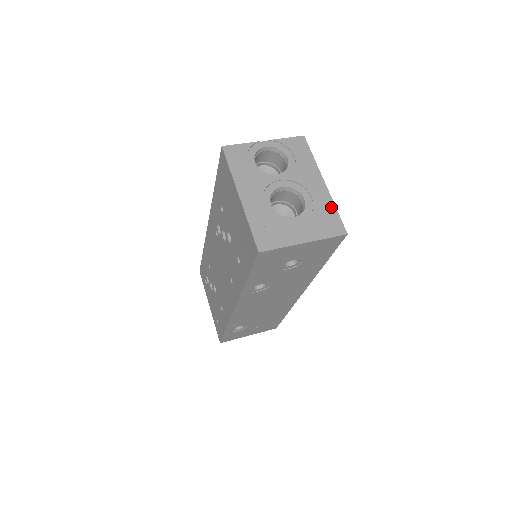
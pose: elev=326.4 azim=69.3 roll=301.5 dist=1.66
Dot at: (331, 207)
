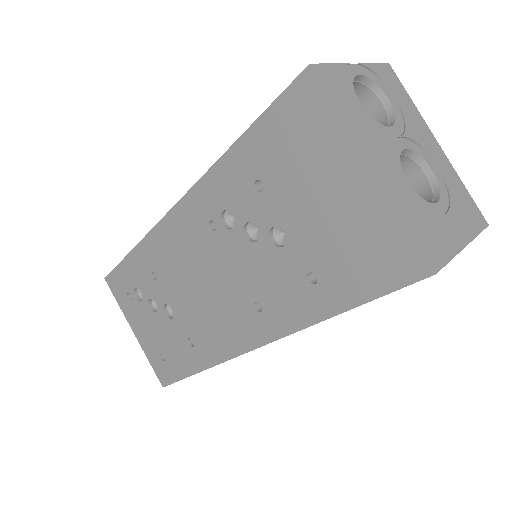
Dot at: (460, 183)
